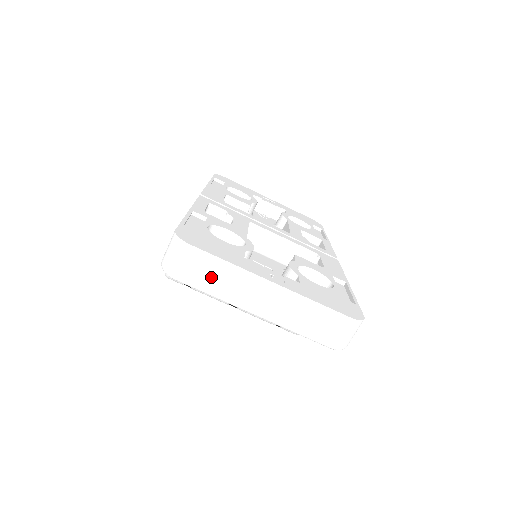
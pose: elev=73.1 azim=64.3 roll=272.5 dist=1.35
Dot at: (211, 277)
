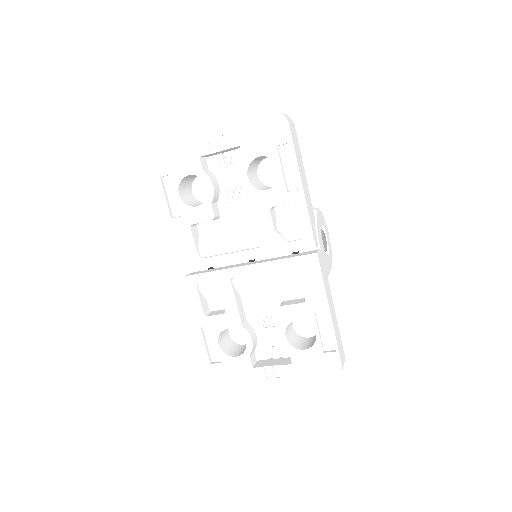
Dot at: occluded
